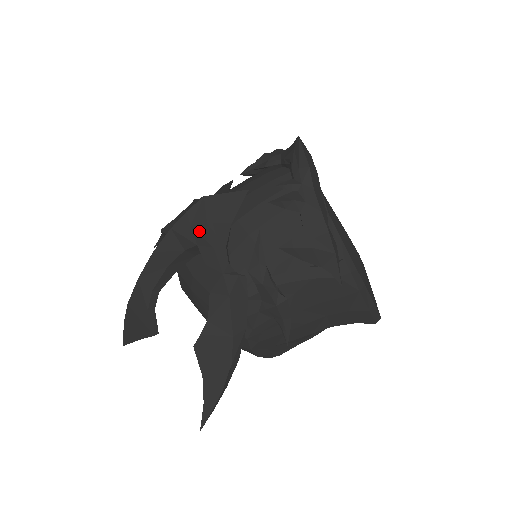
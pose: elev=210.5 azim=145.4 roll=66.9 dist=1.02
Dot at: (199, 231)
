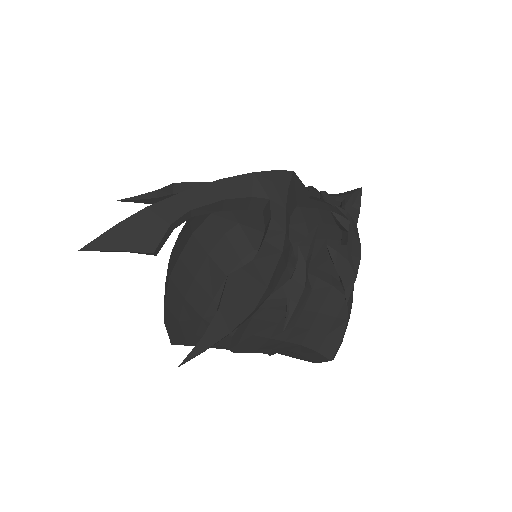
Dot at: (278, 190)
